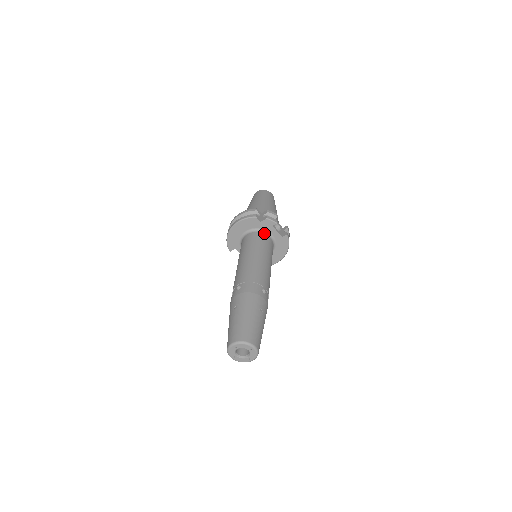
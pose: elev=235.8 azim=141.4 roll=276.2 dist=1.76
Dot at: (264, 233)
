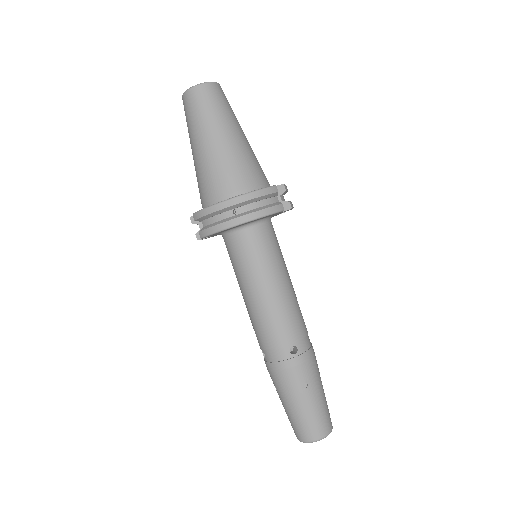
Dot at: occluded
